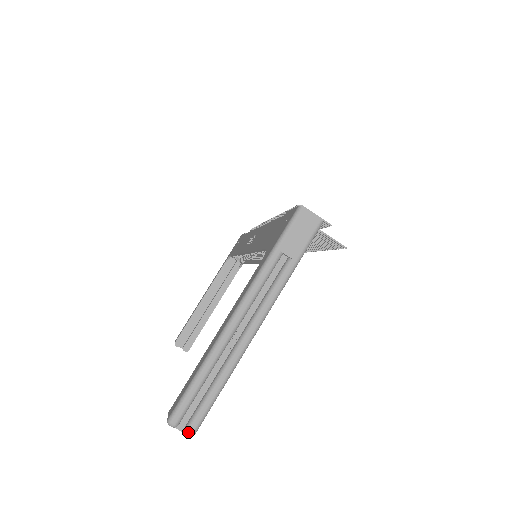
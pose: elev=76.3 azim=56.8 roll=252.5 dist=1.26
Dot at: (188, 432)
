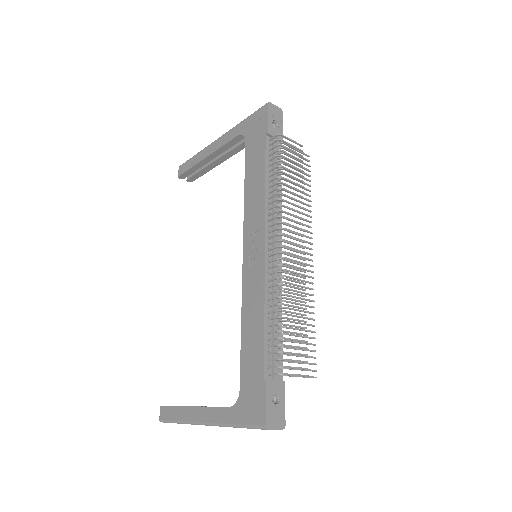
Dot at: occluded
